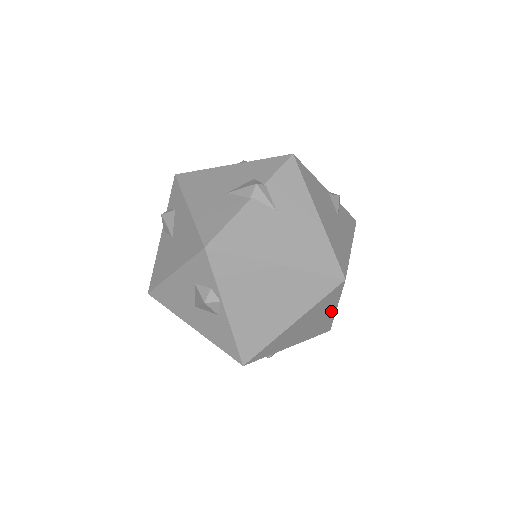
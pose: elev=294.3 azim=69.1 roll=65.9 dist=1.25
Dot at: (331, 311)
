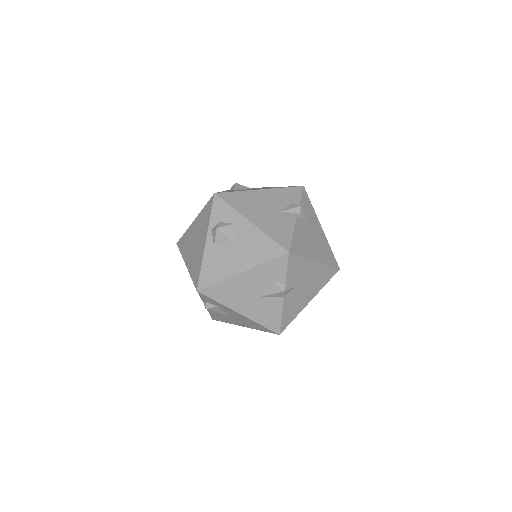
Dot at: occluded
